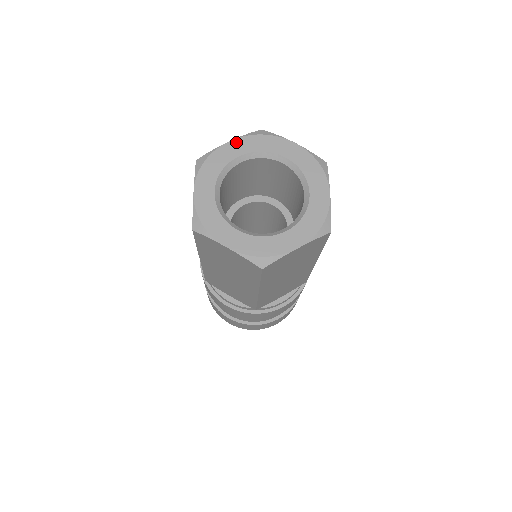
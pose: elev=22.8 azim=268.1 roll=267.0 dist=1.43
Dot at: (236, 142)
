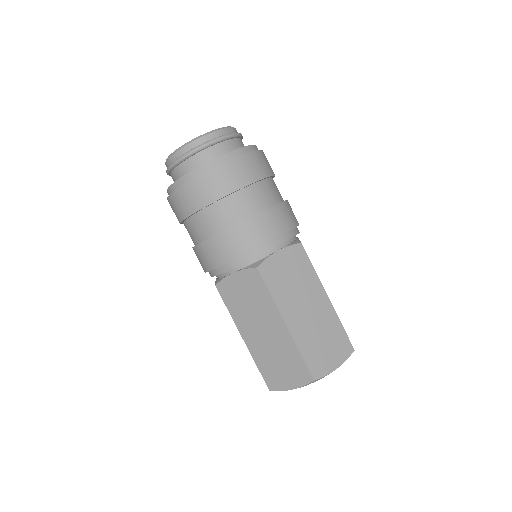
Dot at: (338, 366)
